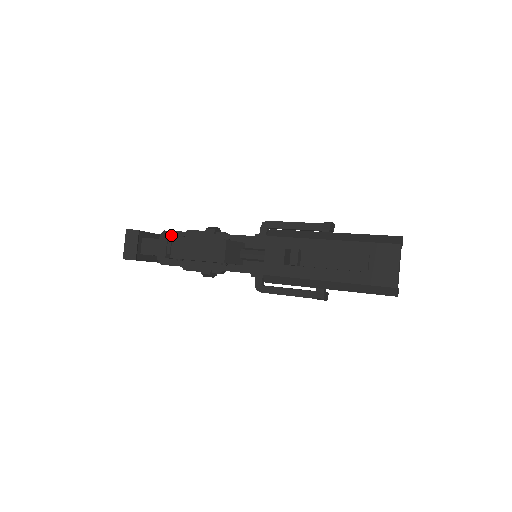
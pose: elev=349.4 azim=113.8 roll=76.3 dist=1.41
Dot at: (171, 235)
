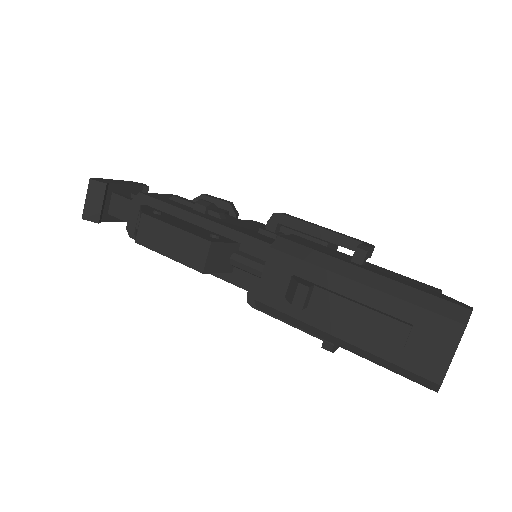
Dot at: (147, 201)
